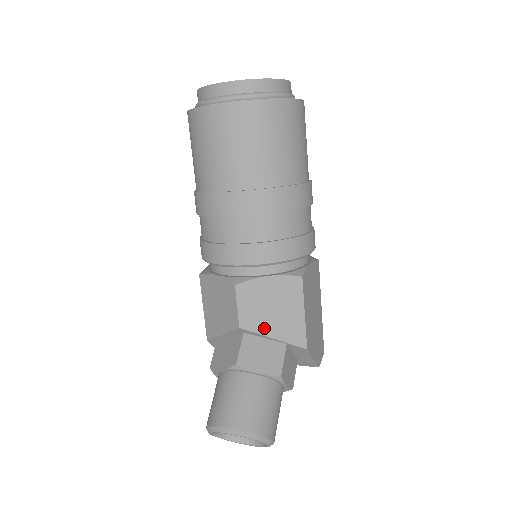
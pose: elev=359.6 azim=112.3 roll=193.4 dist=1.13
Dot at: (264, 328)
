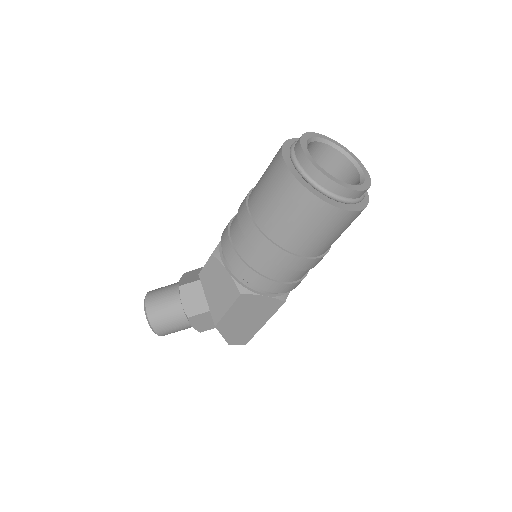
Dot at: (207, 290)
